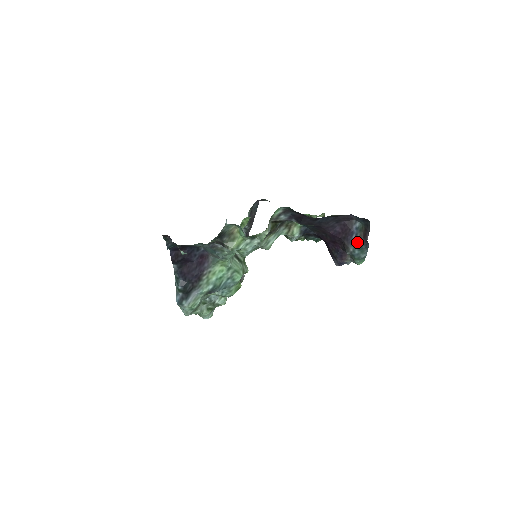
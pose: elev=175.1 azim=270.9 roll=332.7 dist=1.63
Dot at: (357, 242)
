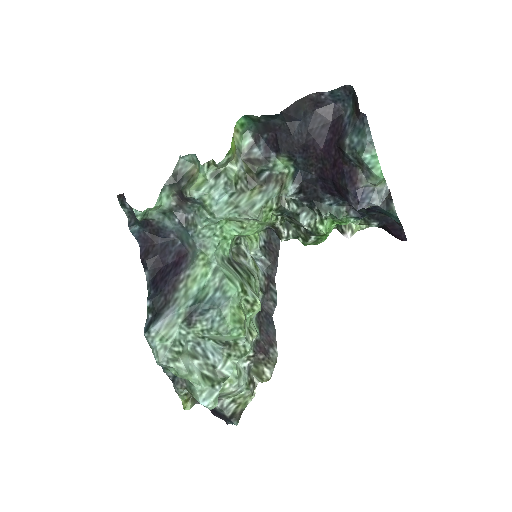
Dot at: (351, 127)
